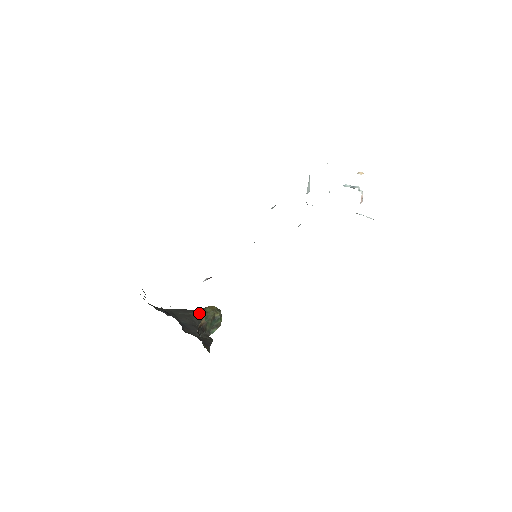
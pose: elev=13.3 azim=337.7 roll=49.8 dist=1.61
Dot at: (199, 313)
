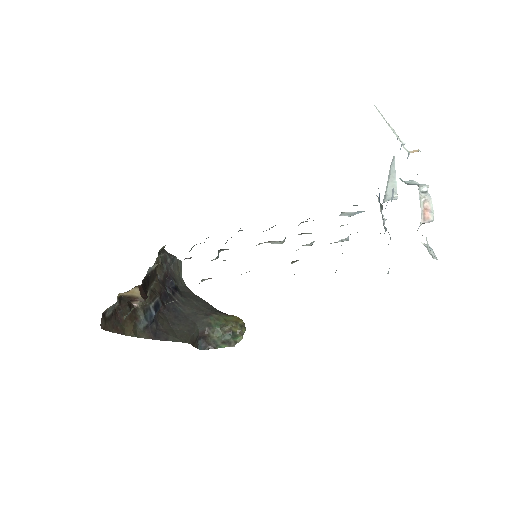
Dot at: (216, 315)
